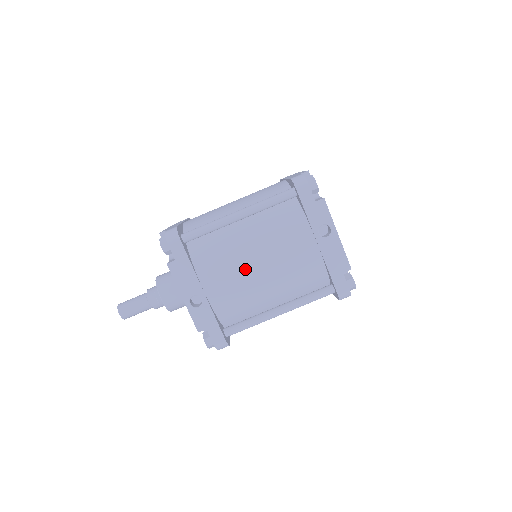
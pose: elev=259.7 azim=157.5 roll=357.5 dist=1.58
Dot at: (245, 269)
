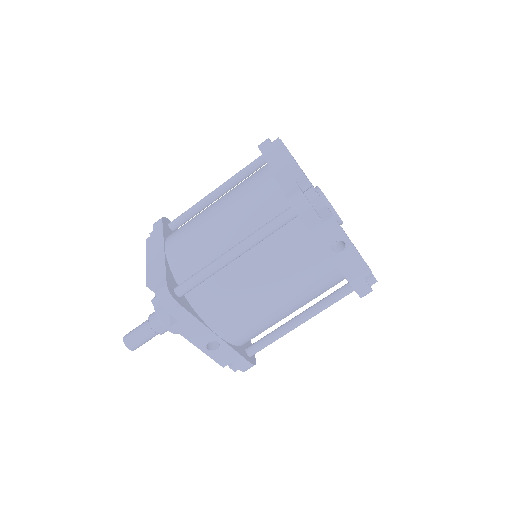
Dot at: (257, 305)
